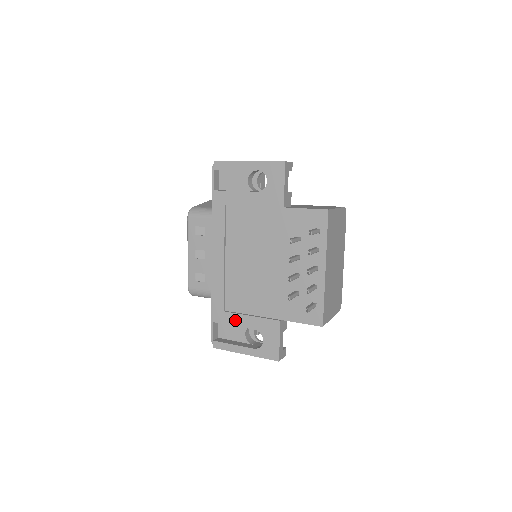
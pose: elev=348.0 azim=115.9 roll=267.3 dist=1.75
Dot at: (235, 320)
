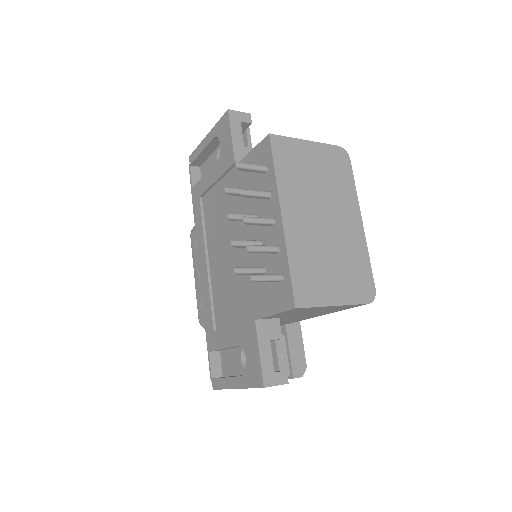
Dot at: (222, 340)
